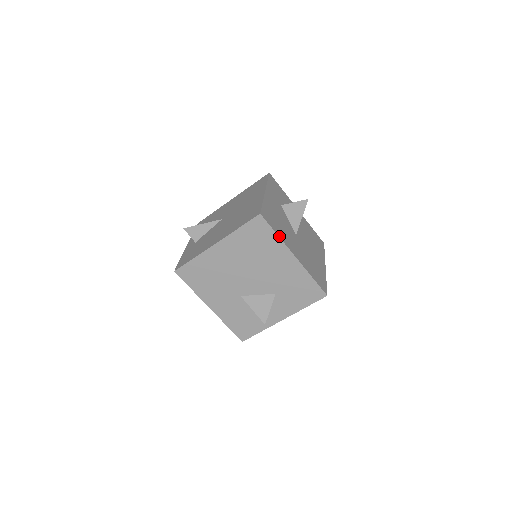
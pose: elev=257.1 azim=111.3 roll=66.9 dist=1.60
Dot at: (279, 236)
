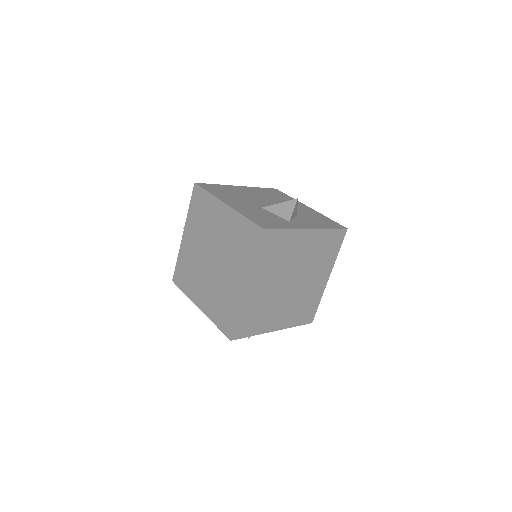
Dot at: occluded
